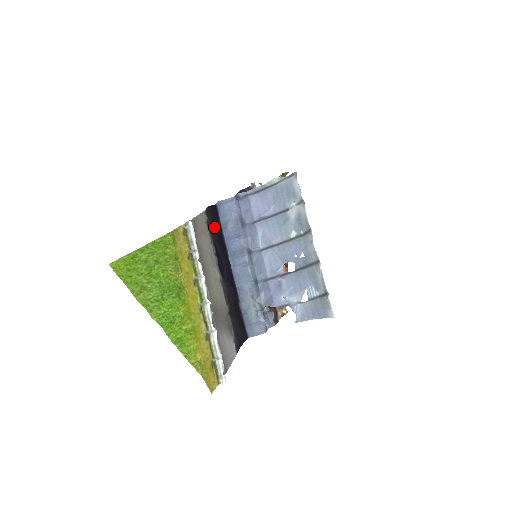
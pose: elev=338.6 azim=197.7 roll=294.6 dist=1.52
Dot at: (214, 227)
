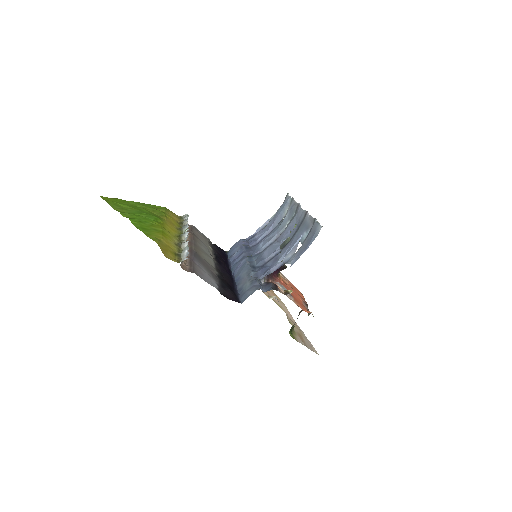
Dot at: (219, 252)
